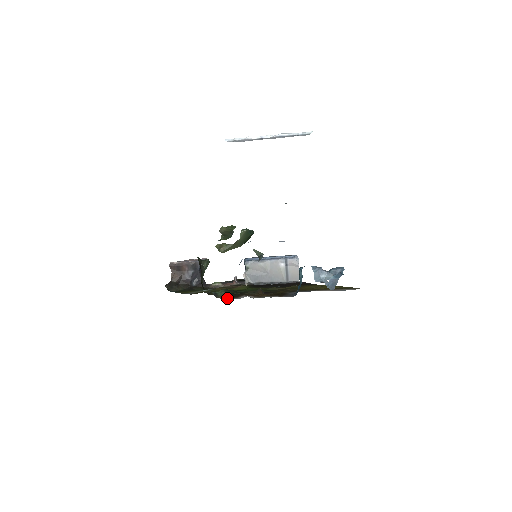
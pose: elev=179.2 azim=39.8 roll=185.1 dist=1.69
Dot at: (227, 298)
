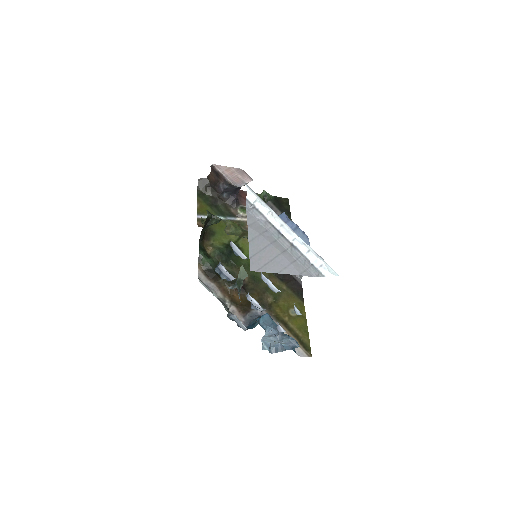
Dot at: (203, 273)
